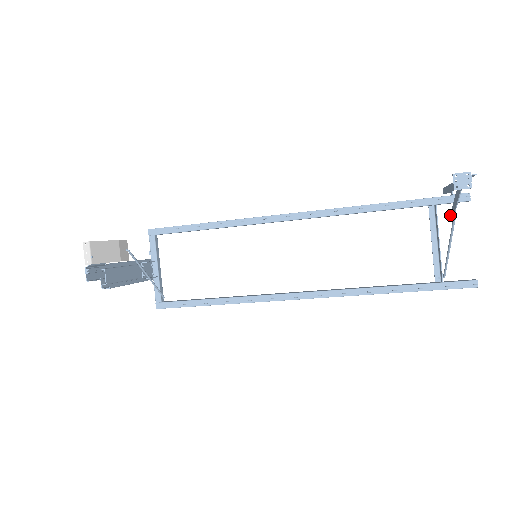
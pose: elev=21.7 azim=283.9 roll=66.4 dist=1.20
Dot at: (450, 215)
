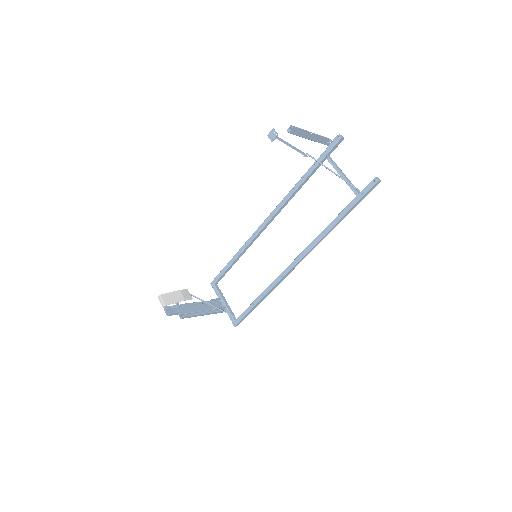
Dot at: (305, 154)
